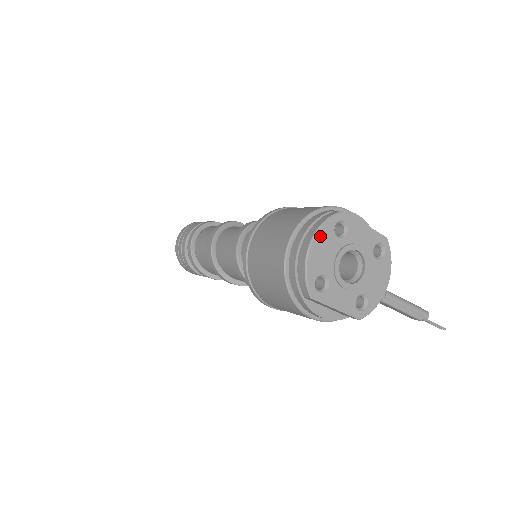
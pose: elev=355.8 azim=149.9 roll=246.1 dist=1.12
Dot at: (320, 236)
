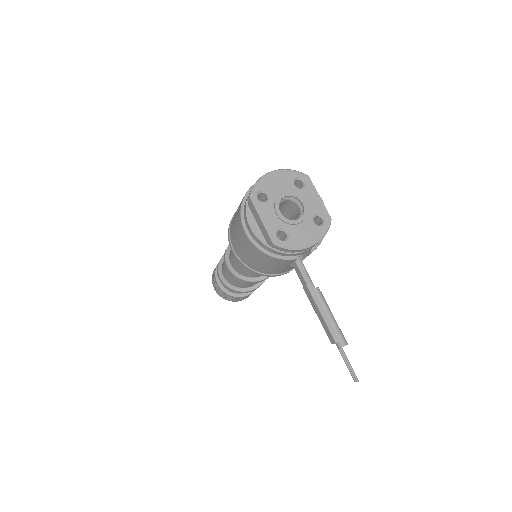
Dot at: (282, 173)
